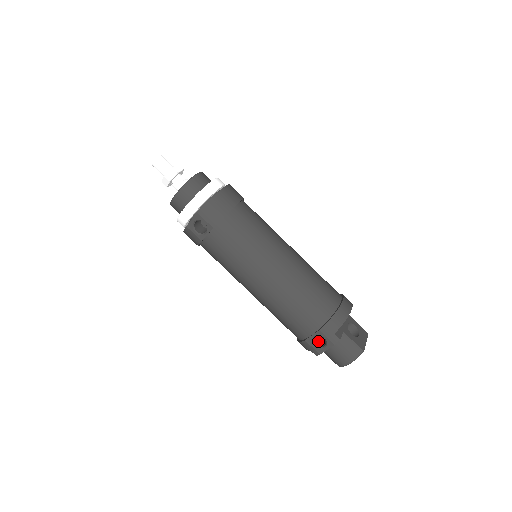
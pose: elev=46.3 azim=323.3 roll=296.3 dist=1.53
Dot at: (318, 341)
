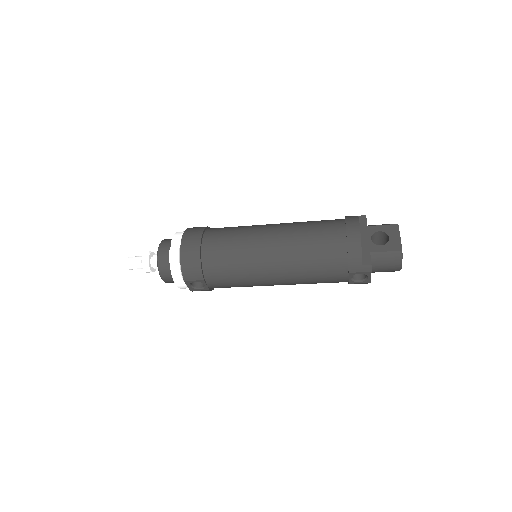
Dot at: occluded
